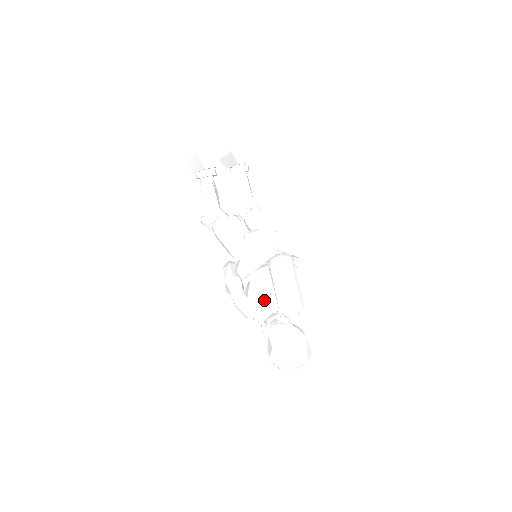
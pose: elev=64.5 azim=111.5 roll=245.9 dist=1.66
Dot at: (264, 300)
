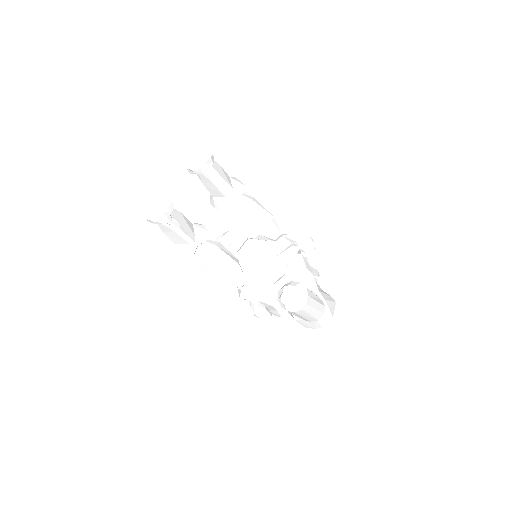
Dot at: (279, 307)
